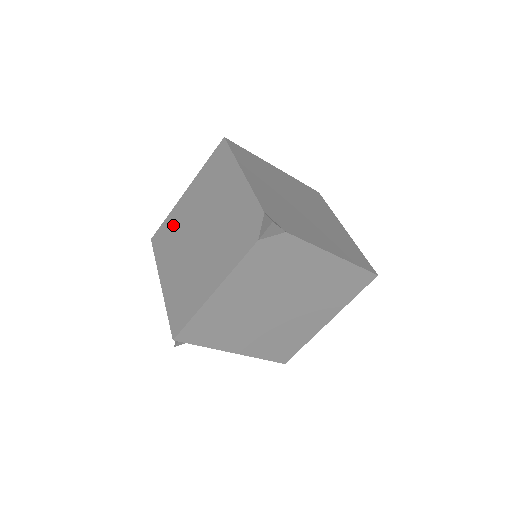
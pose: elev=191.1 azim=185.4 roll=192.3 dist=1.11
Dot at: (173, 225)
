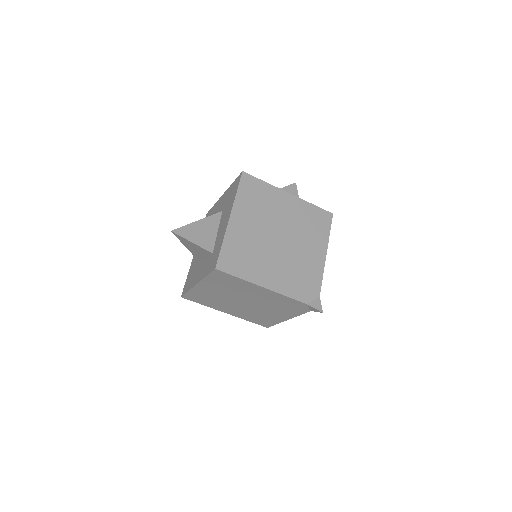
Dot at: (204, 296)
